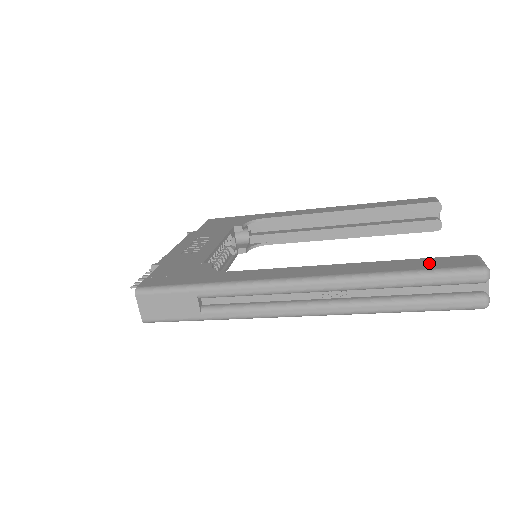
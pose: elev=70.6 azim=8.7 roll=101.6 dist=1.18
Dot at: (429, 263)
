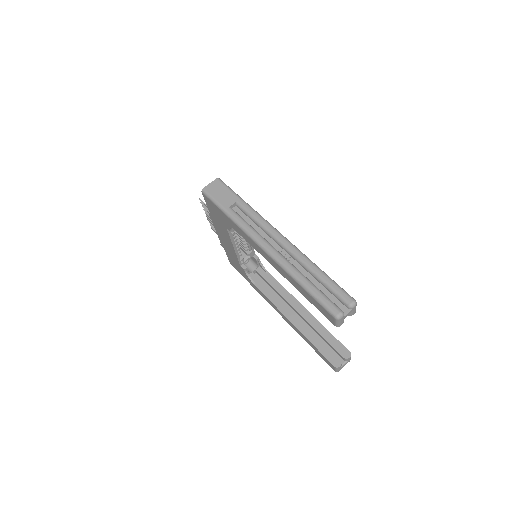
Dot at: occluded
